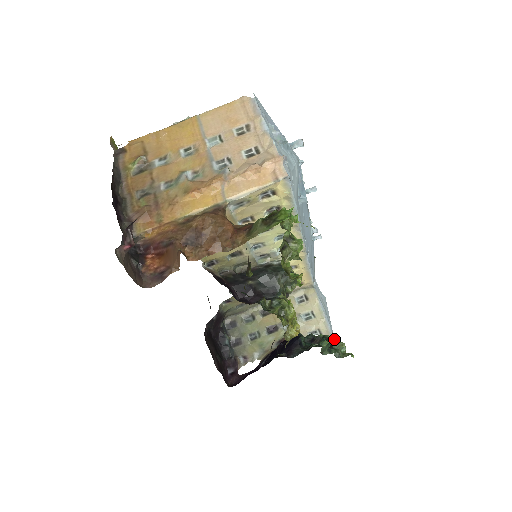
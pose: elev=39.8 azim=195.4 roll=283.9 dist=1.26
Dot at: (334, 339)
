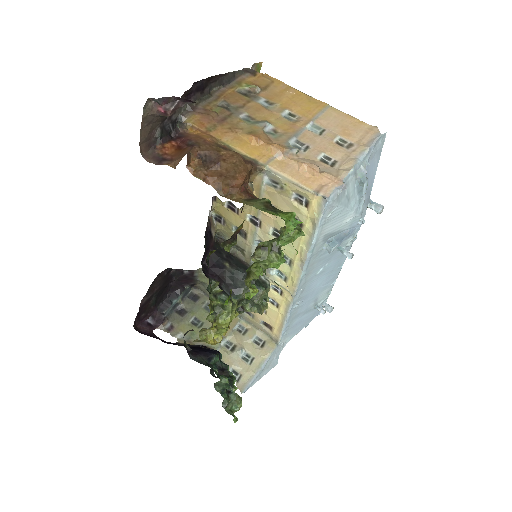
Dot at: (236, 388)
